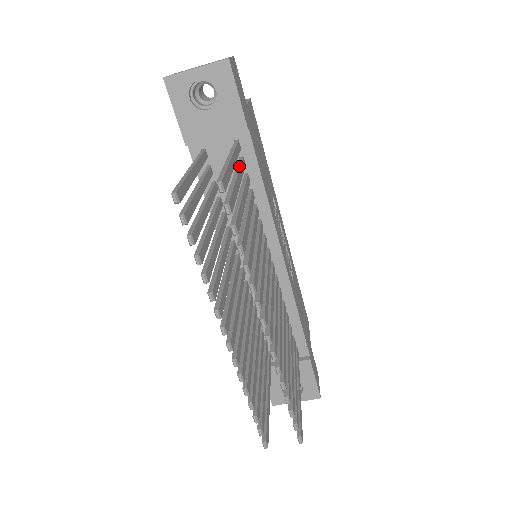
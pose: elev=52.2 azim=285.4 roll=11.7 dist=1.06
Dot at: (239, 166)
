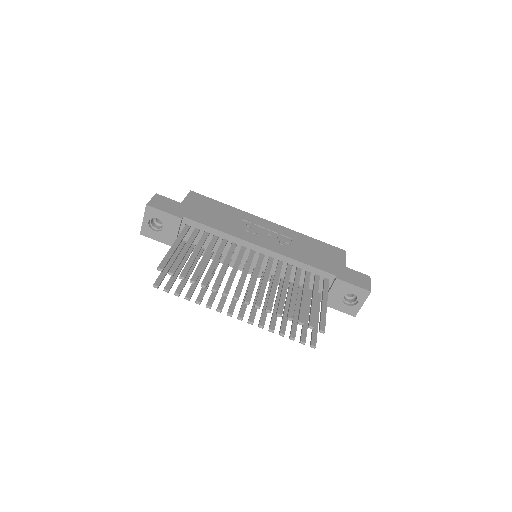
Dot at: (189, 238)
